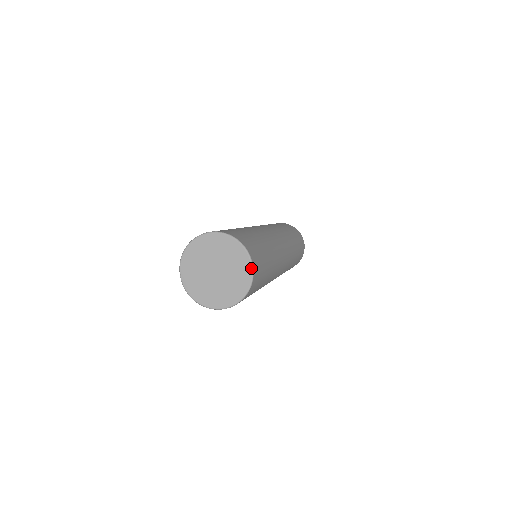
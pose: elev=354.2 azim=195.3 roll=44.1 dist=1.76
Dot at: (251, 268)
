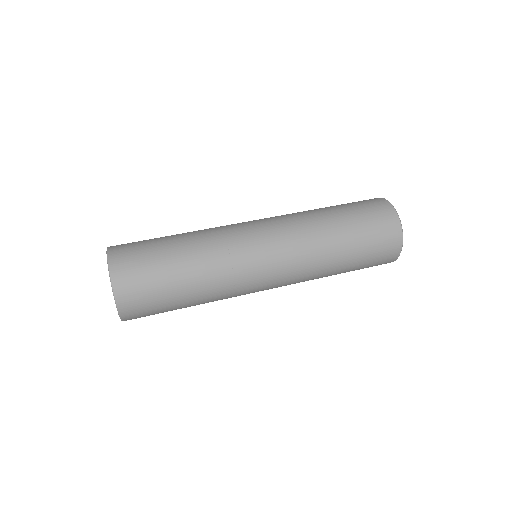
Dot at: (121, 320)
